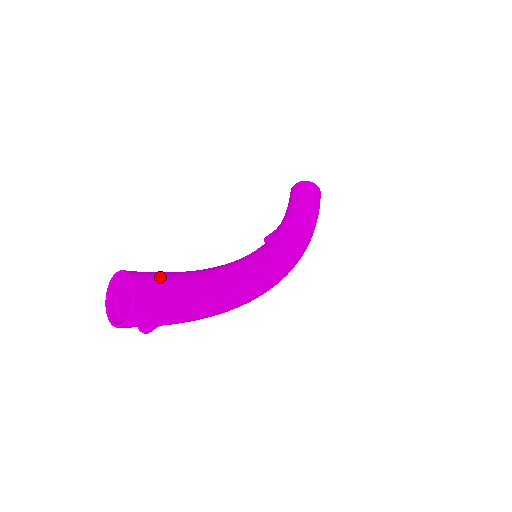
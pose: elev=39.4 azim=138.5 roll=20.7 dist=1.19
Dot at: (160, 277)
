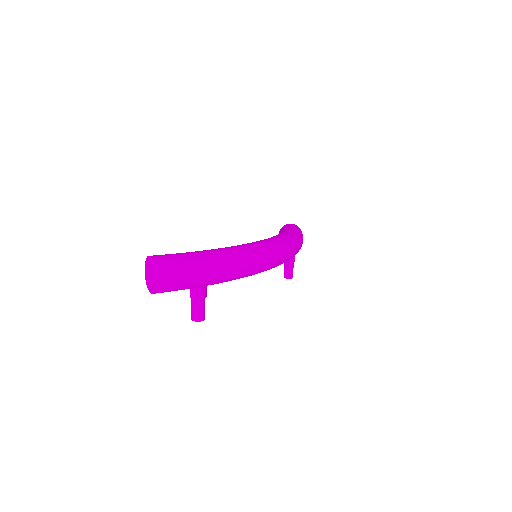
Dot at: occluded
